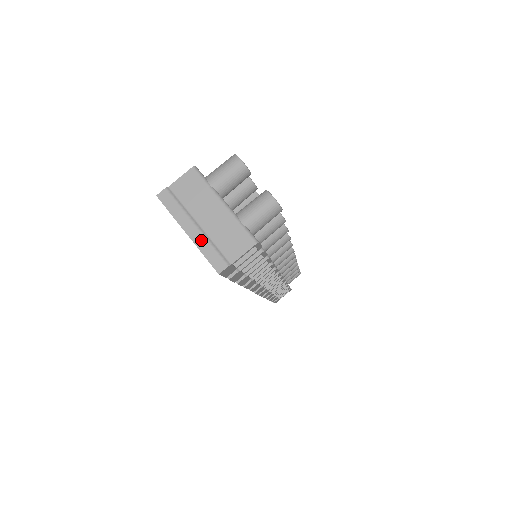
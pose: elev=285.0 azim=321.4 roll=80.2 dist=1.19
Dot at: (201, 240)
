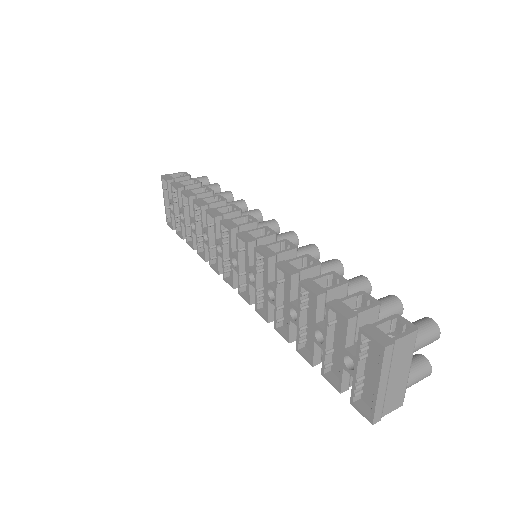
Dot at: (382, 396)
